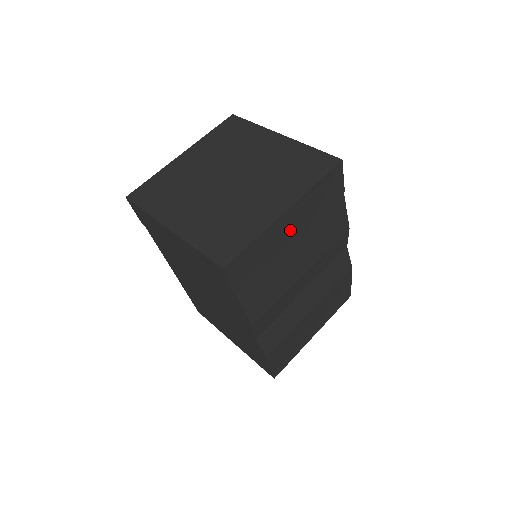
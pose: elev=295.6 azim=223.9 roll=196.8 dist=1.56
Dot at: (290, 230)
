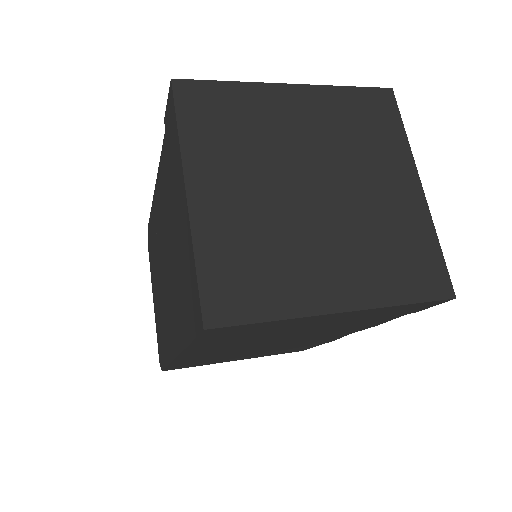
Dot at: occluded
